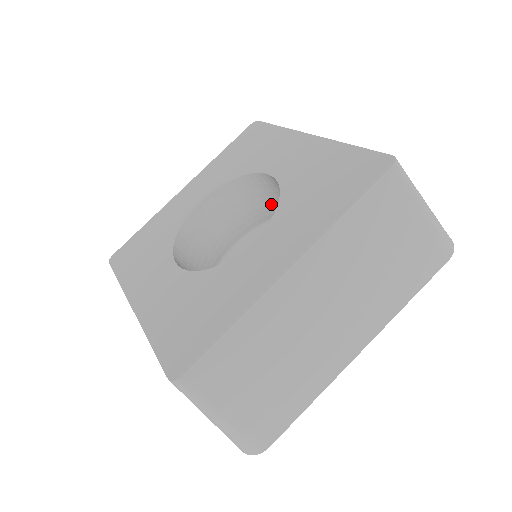
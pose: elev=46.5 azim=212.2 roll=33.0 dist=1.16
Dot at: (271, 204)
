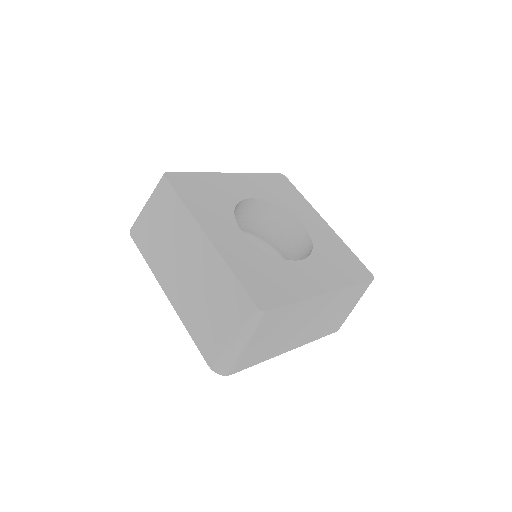
Dot at: (269, 230)
